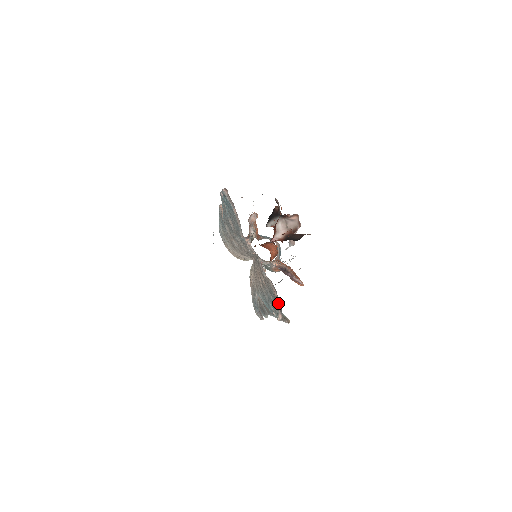
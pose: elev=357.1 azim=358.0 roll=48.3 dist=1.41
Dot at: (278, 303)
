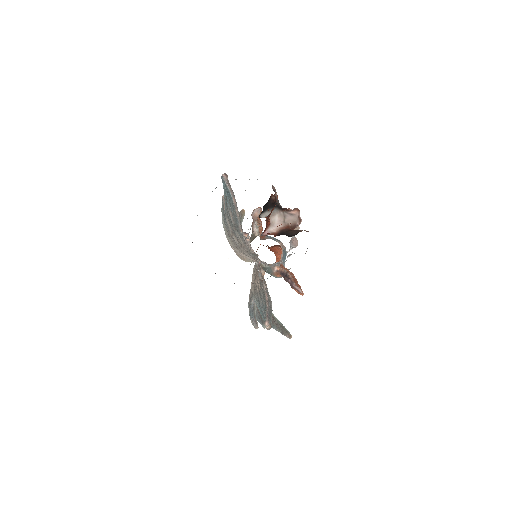
Dot at: (267, 308)
